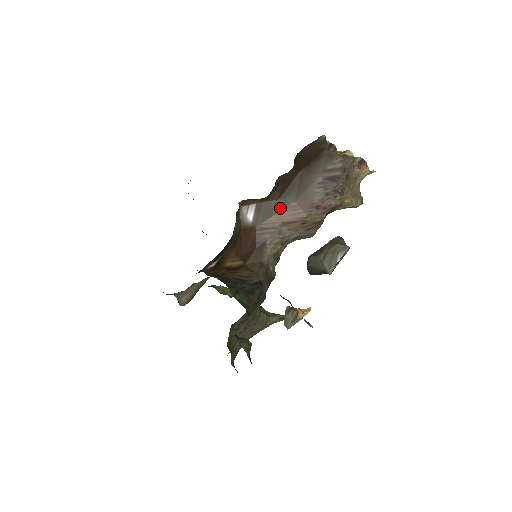
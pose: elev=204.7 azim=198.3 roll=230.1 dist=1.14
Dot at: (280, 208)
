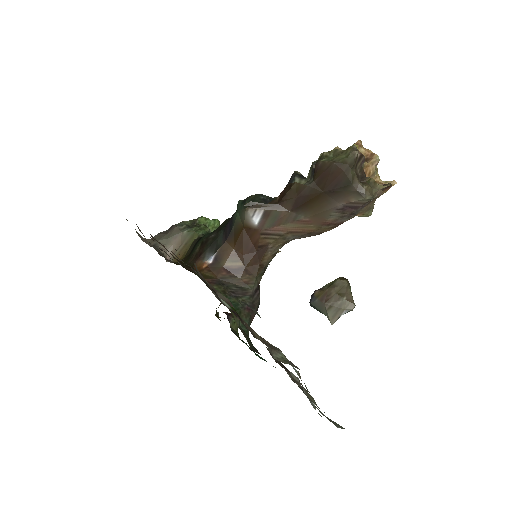
Dot at: (290, 220)
